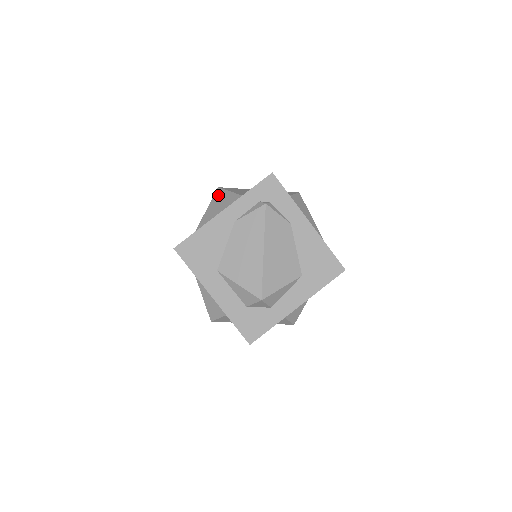
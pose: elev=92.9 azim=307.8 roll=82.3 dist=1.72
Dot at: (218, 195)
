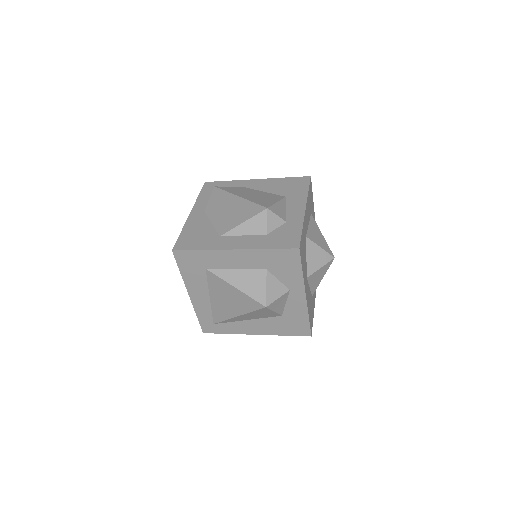
Dot at: occluded
